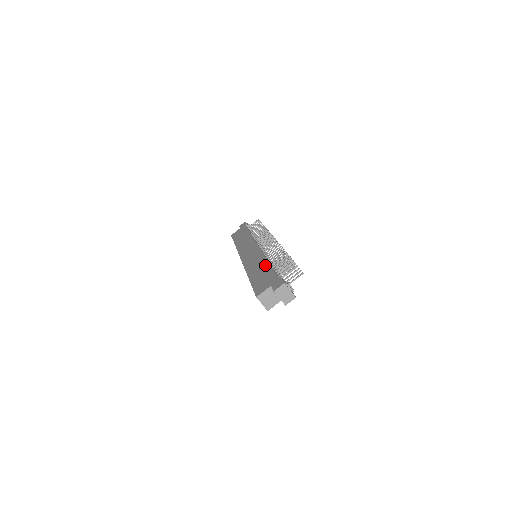
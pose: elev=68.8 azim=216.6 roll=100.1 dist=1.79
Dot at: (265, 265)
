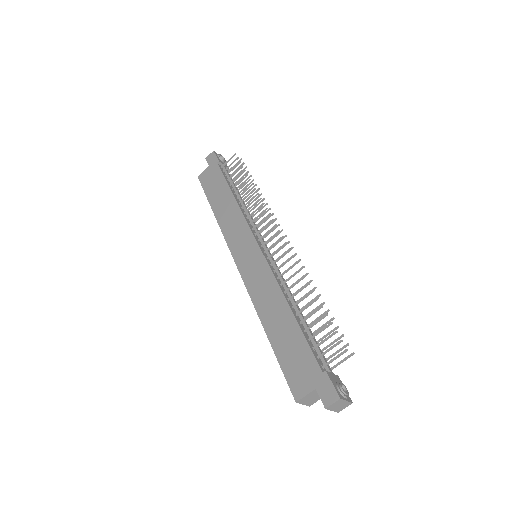
Dot at: (288, 318)
